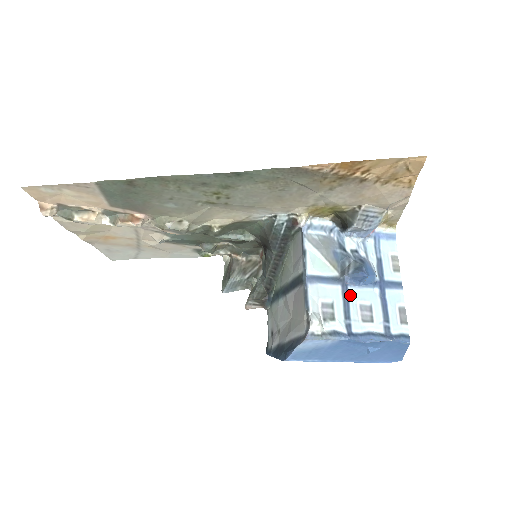
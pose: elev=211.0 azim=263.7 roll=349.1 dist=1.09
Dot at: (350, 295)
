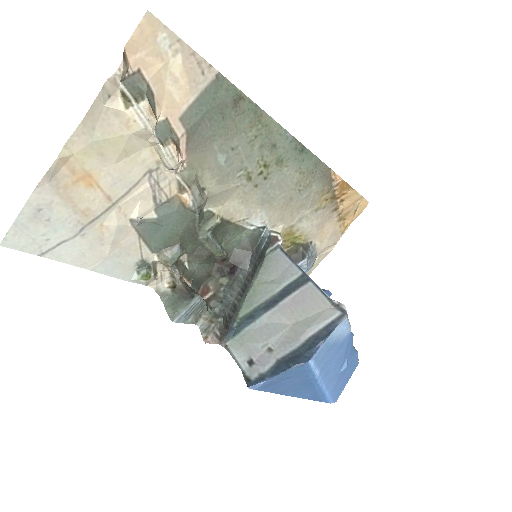
Dot at: occluded
